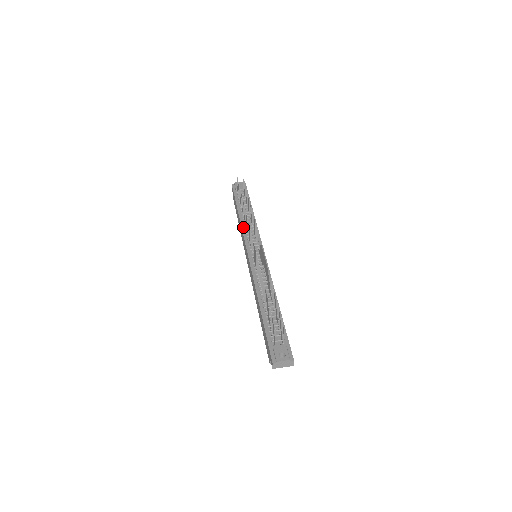
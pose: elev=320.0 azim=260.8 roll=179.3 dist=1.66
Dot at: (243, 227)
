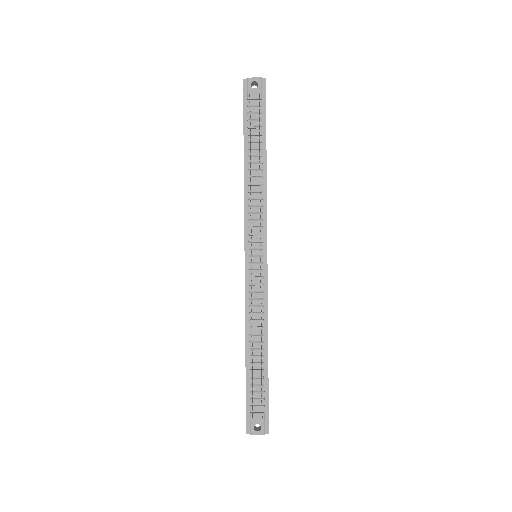
Dot at: (246, 197)
